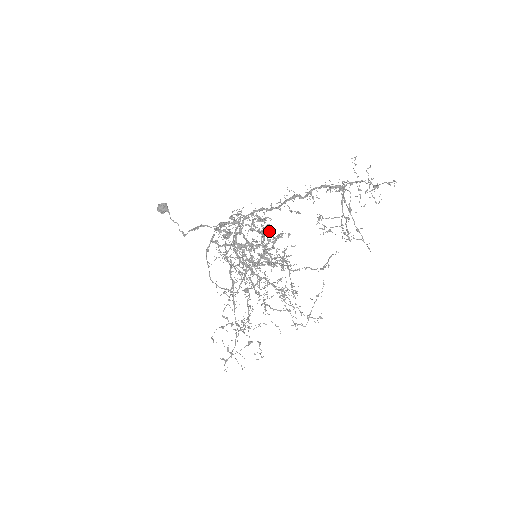
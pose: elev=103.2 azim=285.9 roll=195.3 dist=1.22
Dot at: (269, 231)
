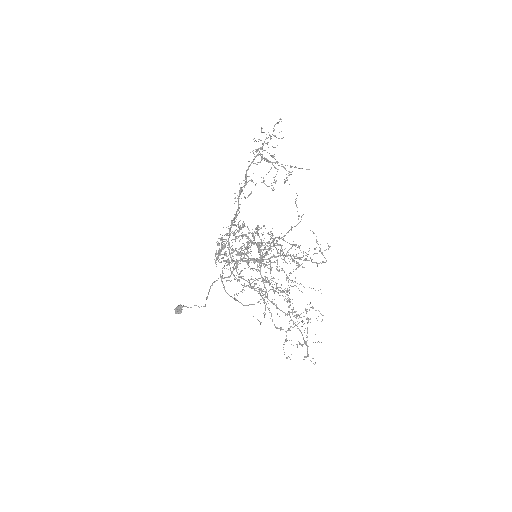
Dot at: (249, 232)
